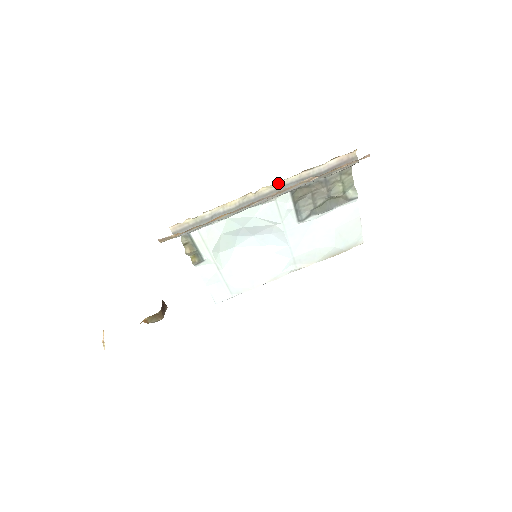
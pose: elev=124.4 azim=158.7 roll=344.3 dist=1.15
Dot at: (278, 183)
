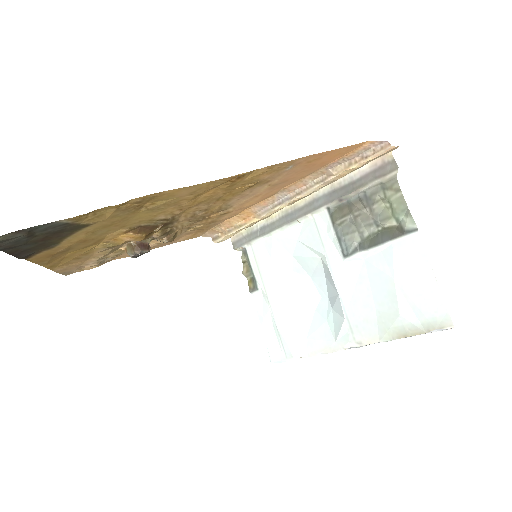
Dot at: (311, 194)
